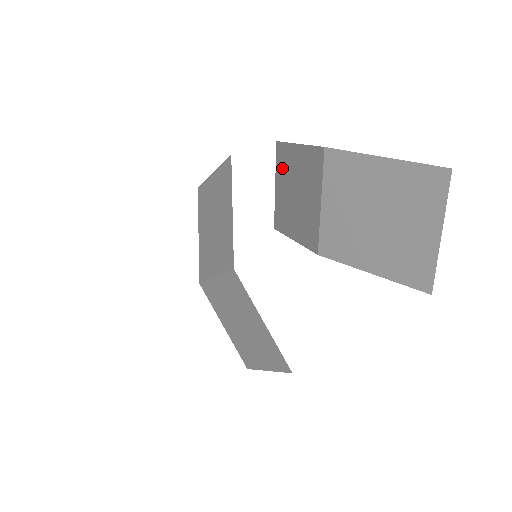
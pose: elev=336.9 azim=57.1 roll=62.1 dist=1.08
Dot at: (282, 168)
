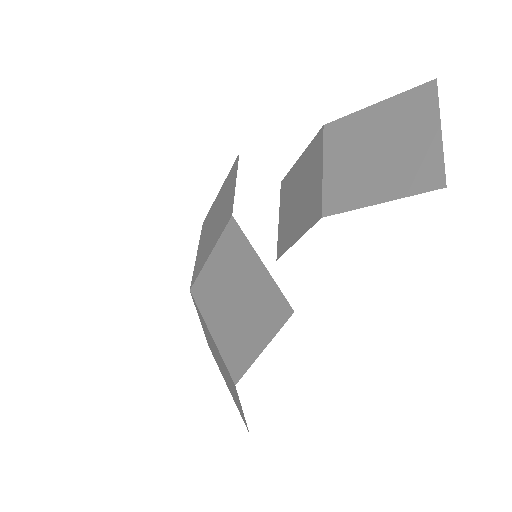
Dot at: (286, 195)
